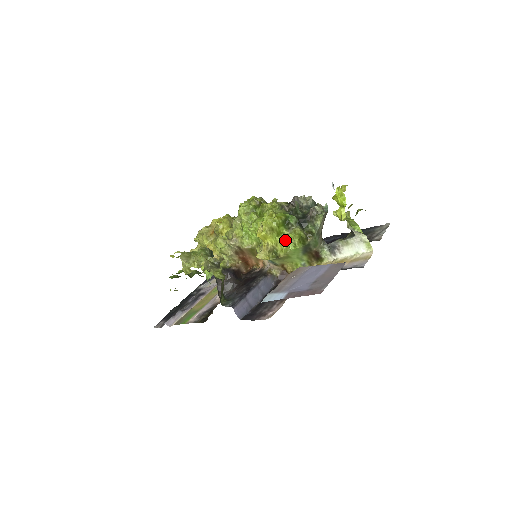
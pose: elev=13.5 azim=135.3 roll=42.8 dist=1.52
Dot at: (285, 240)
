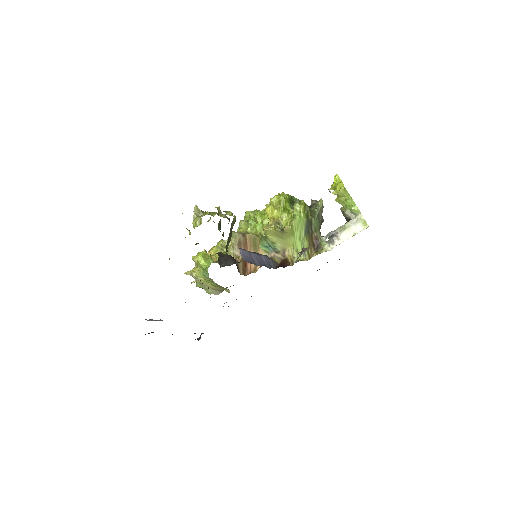
Dot at: (290, 214)
